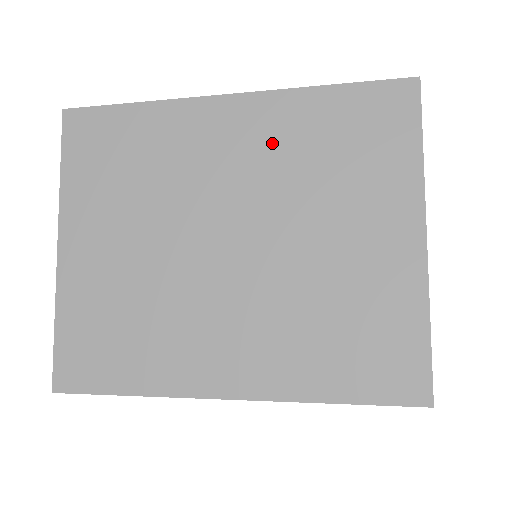
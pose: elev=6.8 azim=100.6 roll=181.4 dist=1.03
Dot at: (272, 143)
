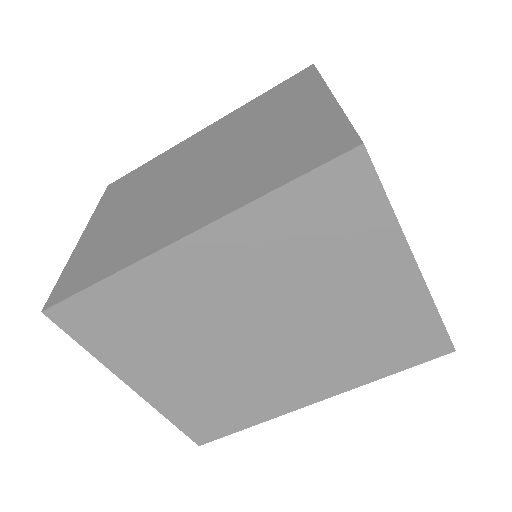
Dot at: (228, 126)
